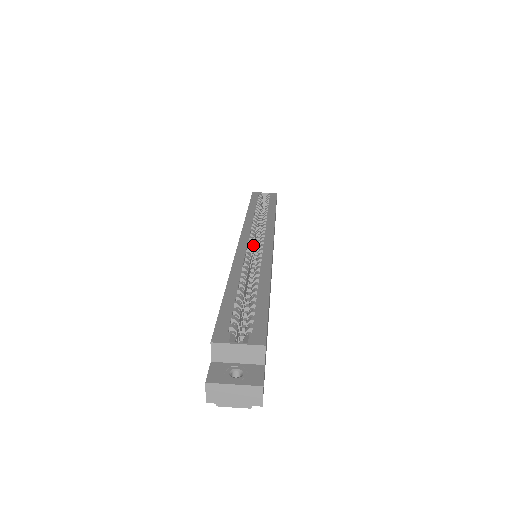
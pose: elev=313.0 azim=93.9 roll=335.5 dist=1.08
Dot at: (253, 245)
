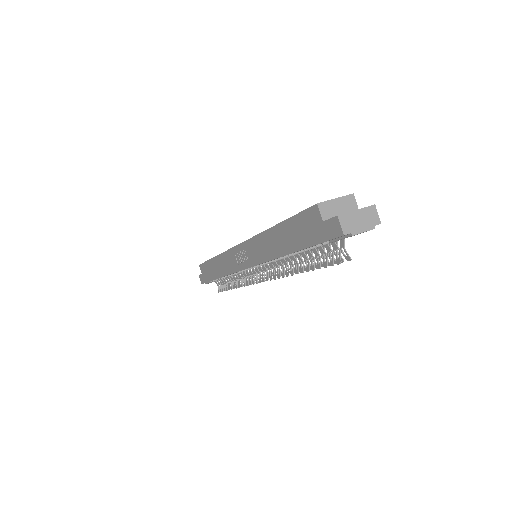
Dot at: occluded
